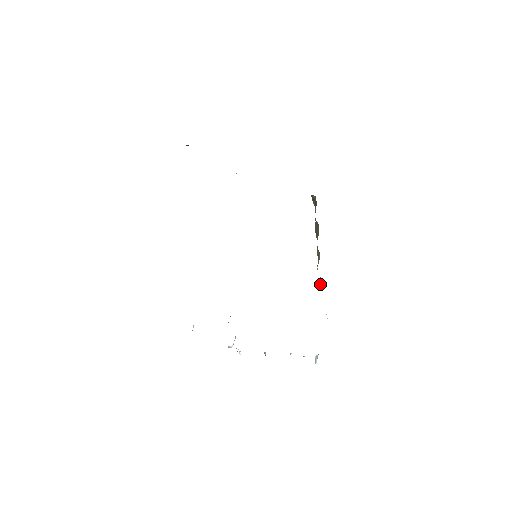
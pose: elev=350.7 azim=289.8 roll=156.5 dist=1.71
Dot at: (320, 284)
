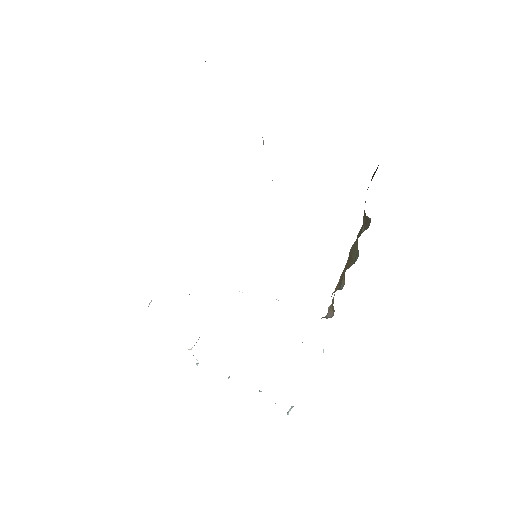
Dot at: (330, 305)
